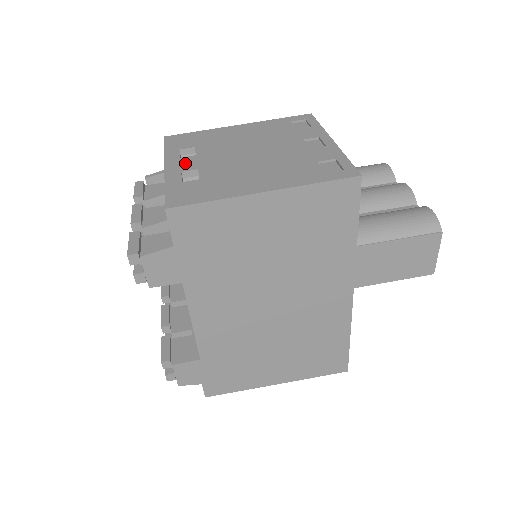
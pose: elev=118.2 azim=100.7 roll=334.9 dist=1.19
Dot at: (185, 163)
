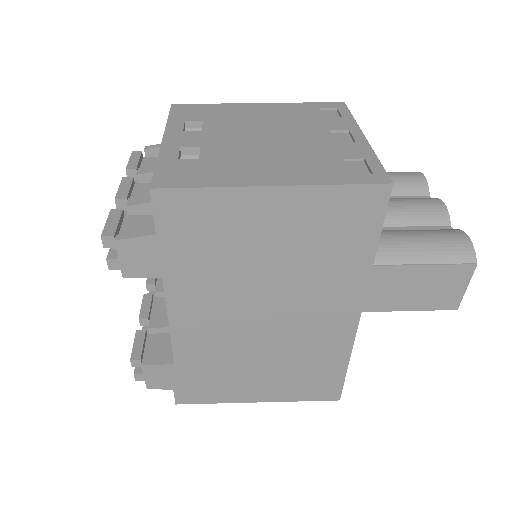
Dot at: (187, 138)
